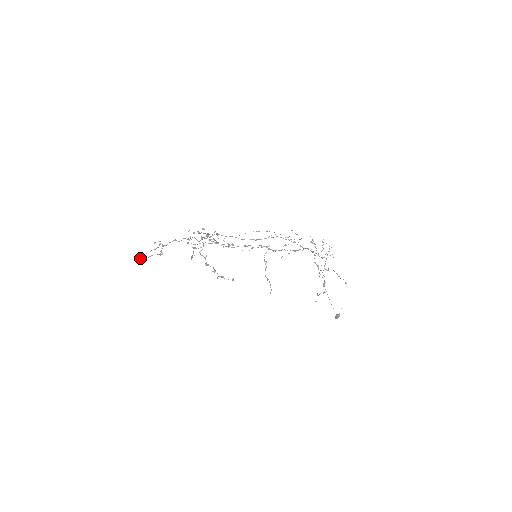
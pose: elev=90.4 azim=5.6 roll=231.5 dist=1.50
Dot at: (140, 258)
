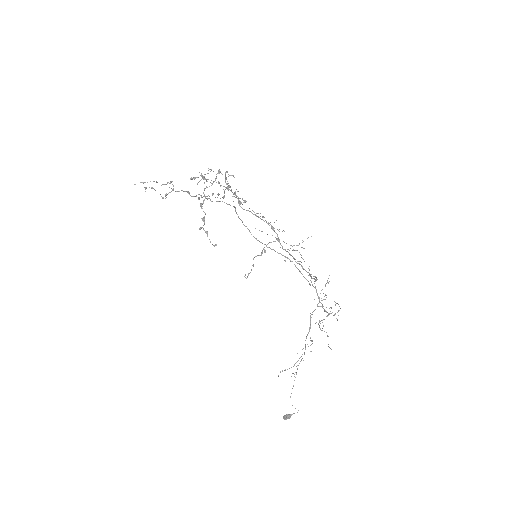
Dot at: occluded
